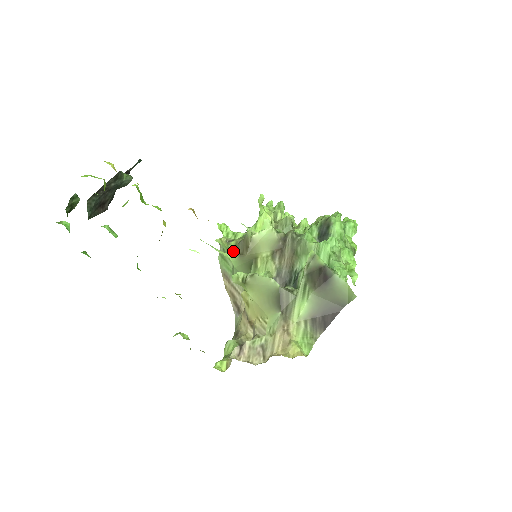
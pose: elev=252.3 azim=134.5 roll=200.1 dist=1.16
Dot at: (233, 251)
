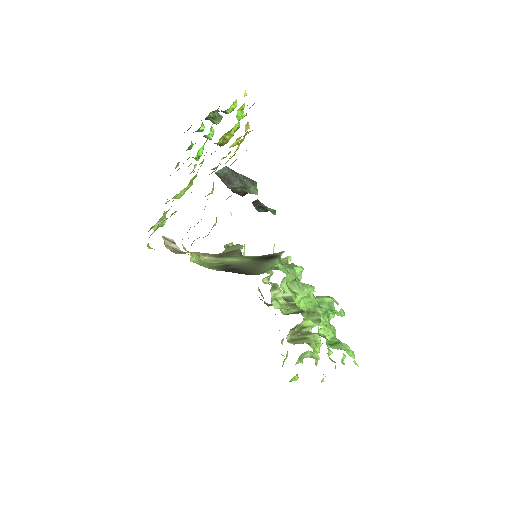
Dot at: occluded
